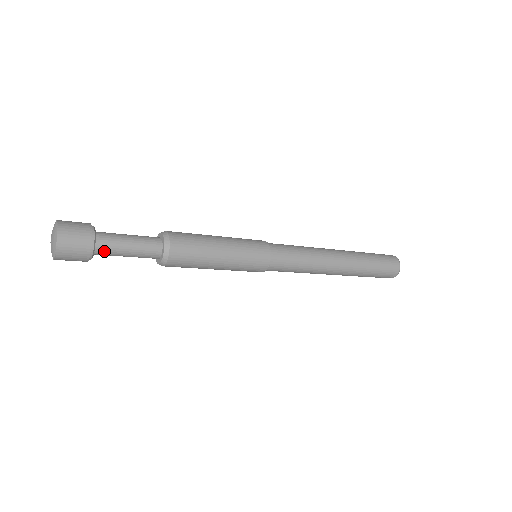
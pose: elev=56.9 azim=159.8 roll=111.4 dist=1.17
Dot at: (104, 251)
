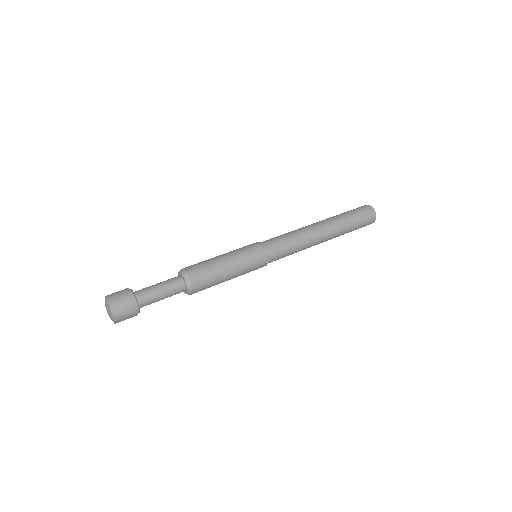
Dot at: (146, 304)
